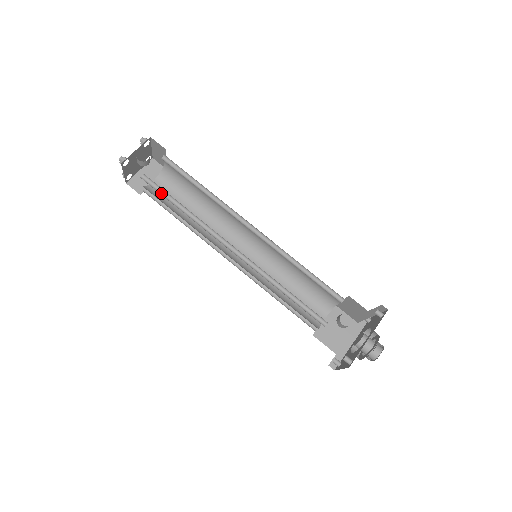
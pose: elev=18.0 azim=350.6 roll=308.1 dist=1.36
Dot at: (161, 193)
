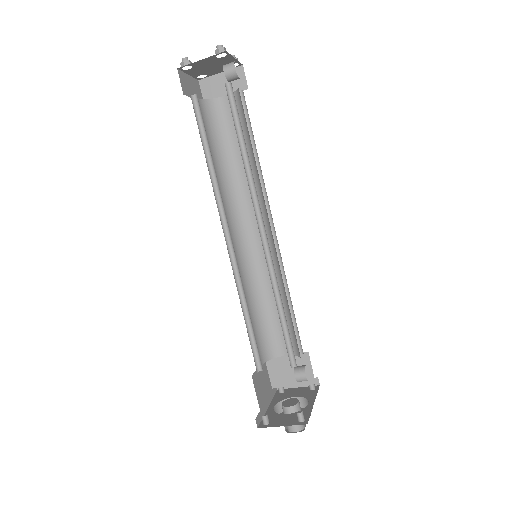
Dot at: (233, 117)
